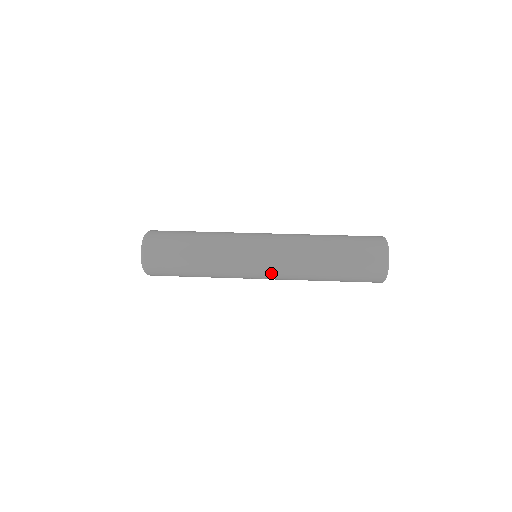
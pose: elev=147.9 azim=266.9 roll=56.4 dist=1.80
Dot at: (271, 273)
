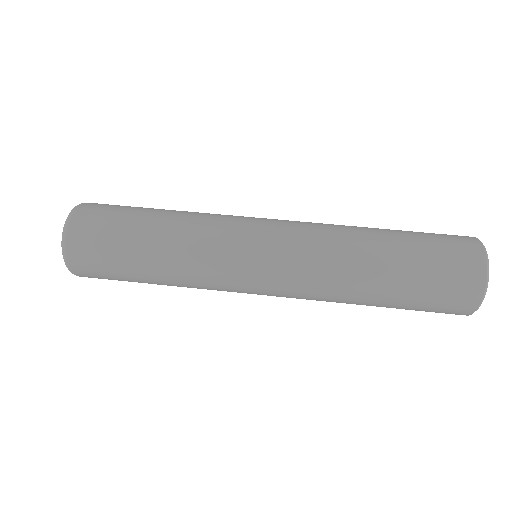
Dot at: occluded
